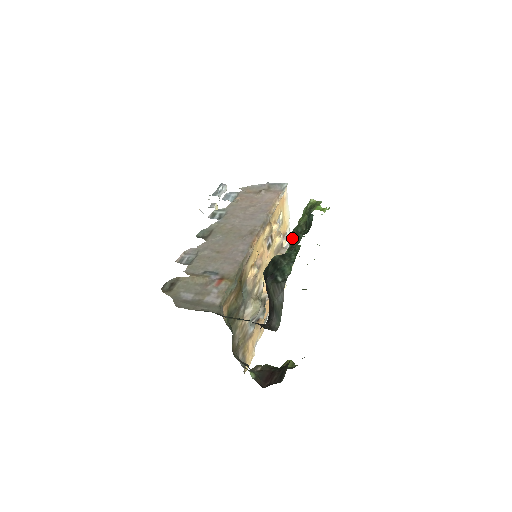
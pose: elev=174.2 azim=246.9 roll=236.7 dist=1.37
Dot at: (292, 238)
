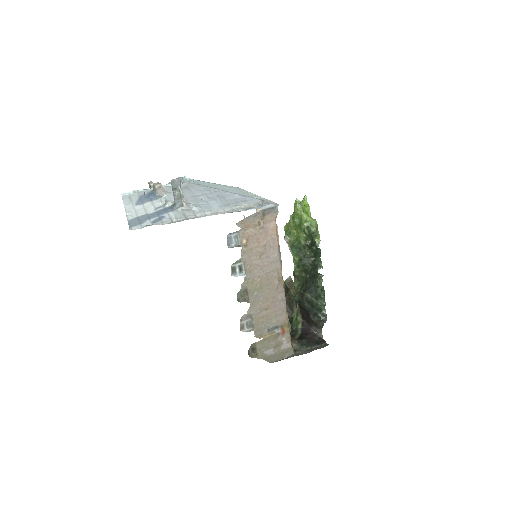
Dot at: (298, 256)
